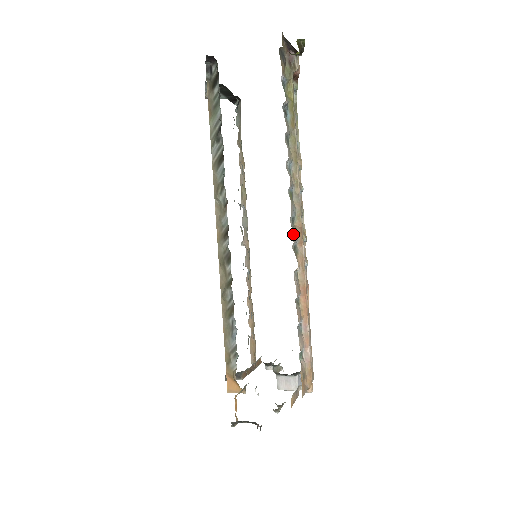
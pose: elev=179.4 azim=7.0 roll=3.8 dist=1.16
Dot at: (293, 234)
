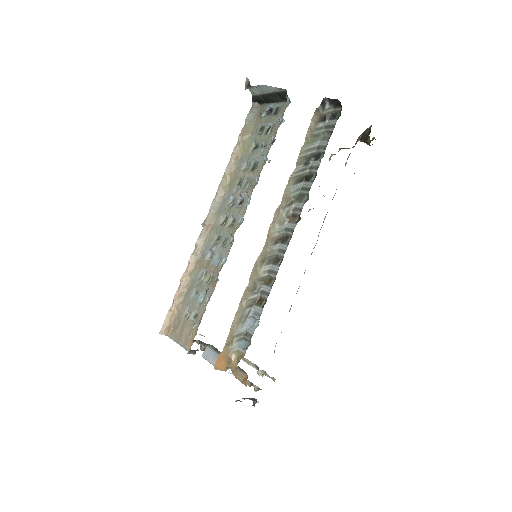
Dot at: occluded
